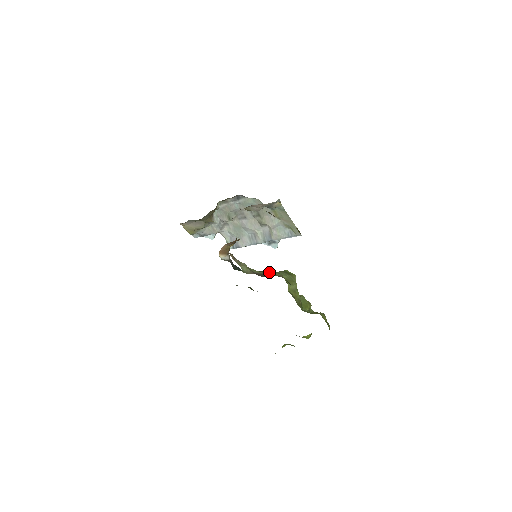
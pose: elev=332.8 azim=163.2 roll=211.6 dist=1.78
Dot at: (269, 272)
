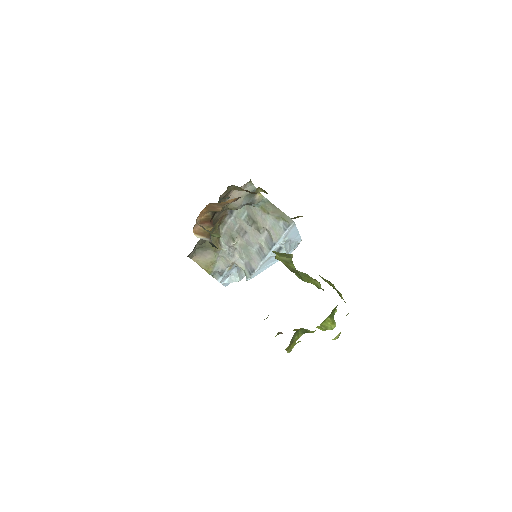
Dot at: occluded
